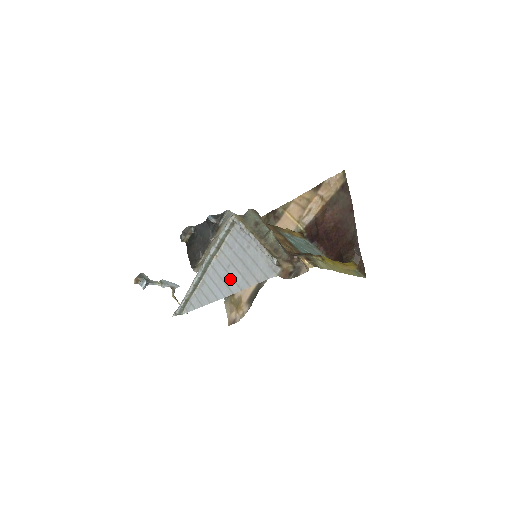
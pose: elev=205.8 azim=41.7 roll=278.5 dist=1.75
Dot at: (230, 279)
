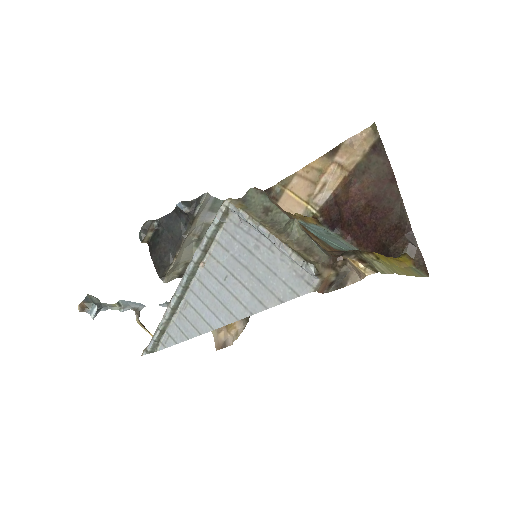
Dot at: (230, 298)
